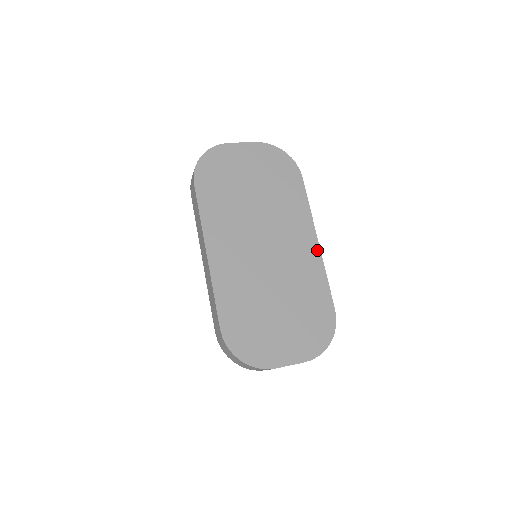
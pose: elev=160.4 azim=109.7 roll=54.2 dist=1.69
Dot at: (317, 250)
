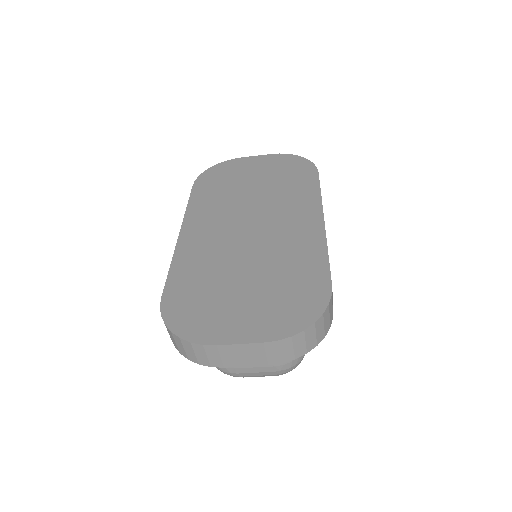
Dot at: (320, 228)
